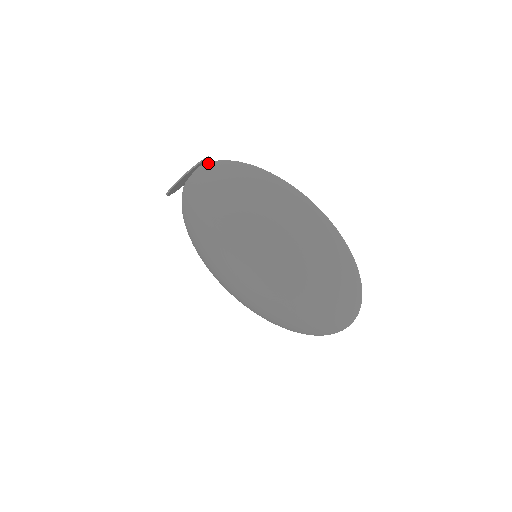
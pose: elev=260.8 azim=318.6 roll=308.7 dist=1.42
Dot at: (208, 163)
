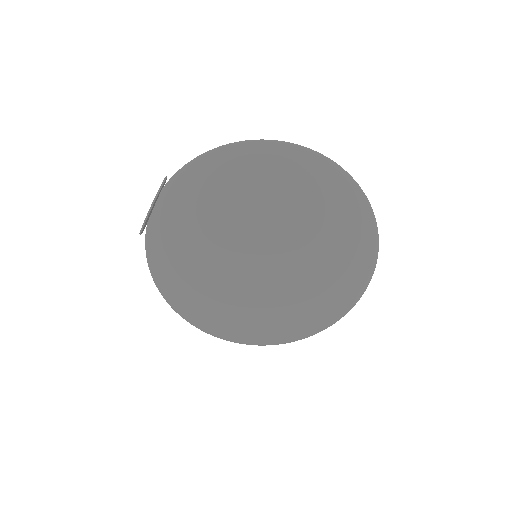
Dot at: (175, 174)
